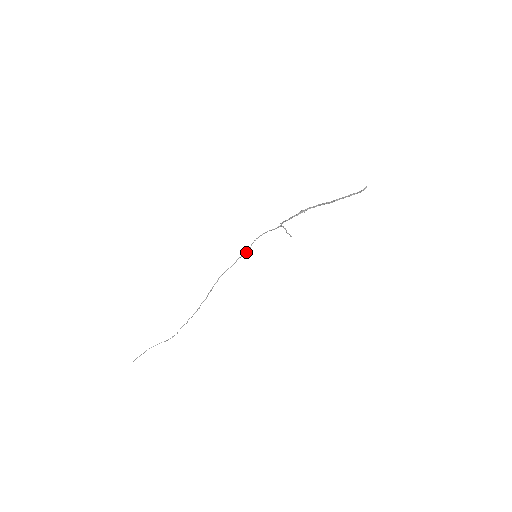
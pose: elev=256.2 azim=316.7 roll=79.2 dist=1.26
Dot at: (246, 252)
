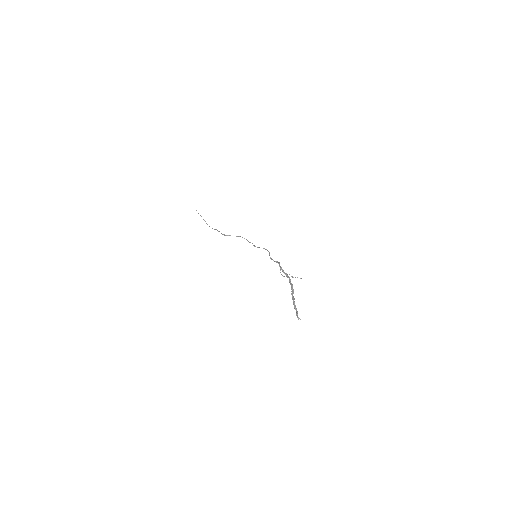
Dot at: occluded
